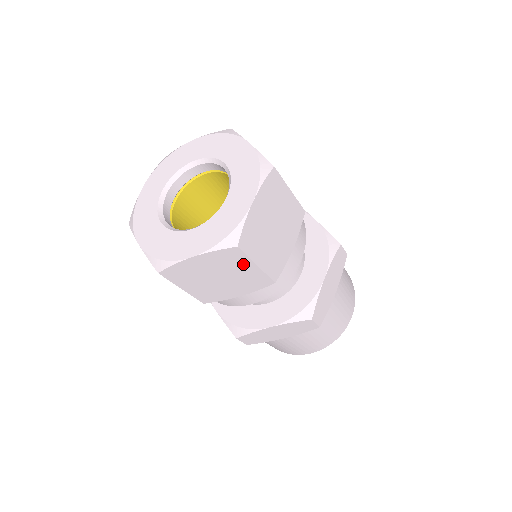
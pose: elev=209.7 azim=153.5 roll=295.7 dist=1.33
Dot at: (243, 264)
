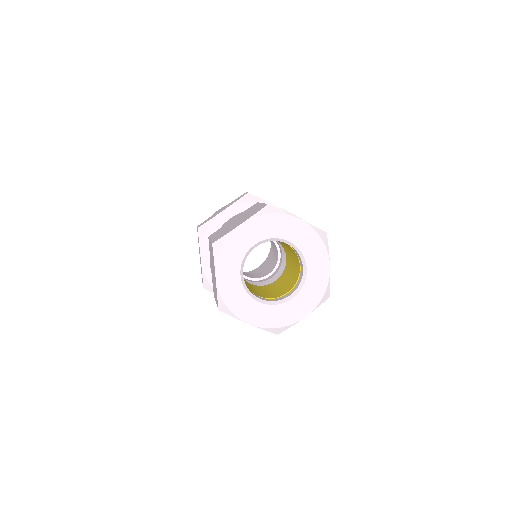
Dot at: occluded
